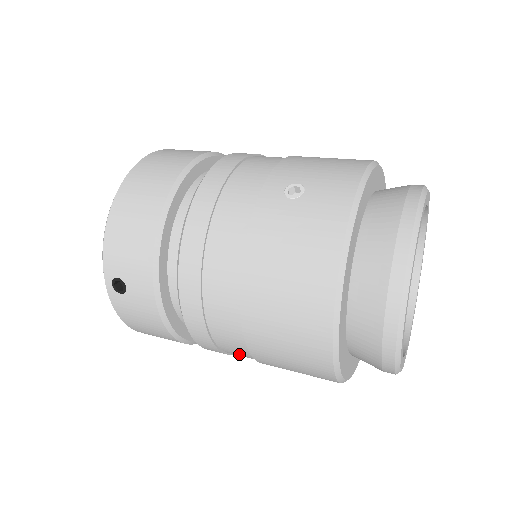
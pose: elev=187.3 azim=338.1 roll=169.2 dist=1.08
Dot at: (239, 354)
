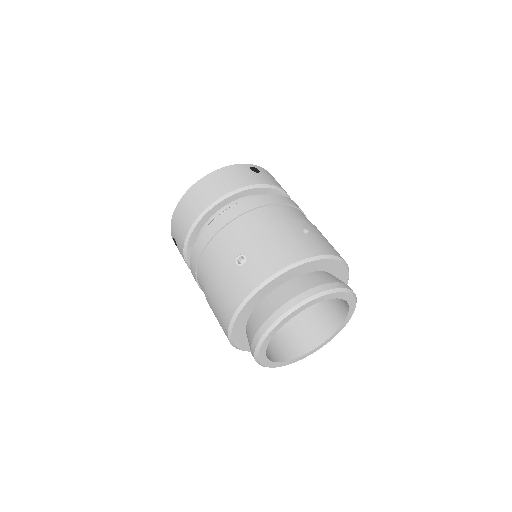
Dot at: occluded
